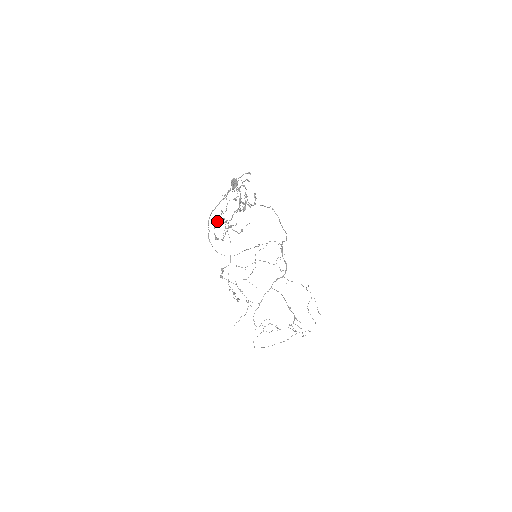
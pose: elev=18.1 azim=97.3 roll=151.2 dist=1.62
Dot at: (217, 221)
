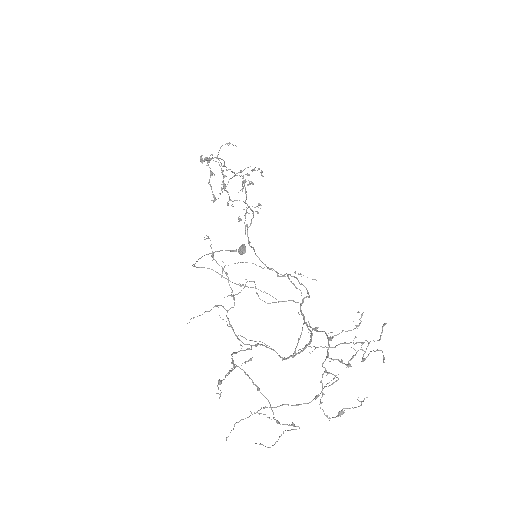
Dot at: (213, 200)
